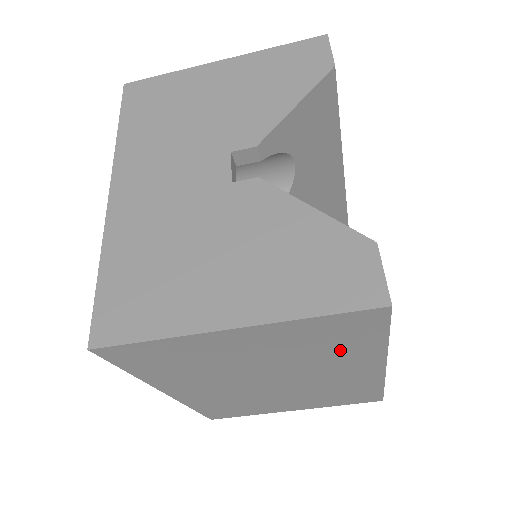
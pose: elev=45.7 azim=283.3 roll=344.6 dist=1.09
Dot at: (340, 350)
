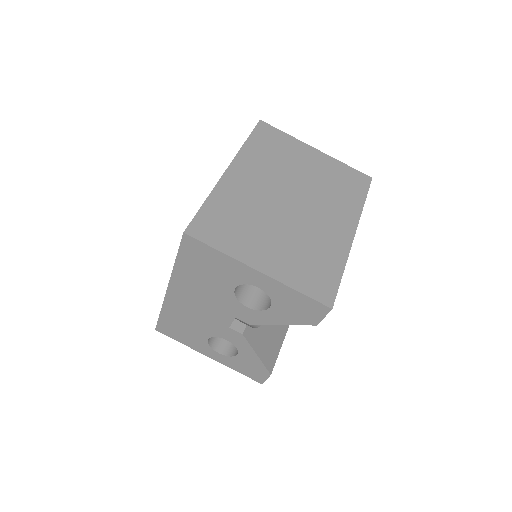
Dot at: (343, 195)
